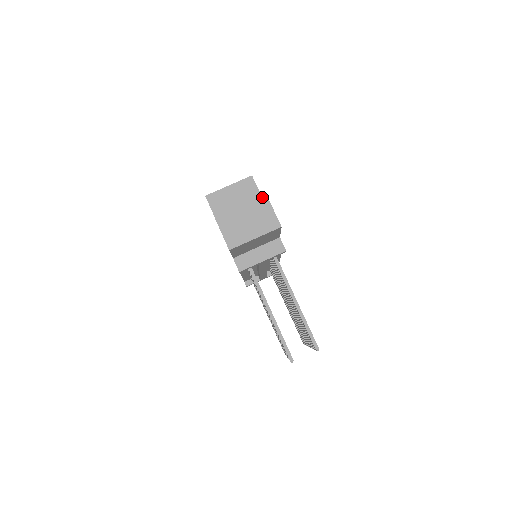
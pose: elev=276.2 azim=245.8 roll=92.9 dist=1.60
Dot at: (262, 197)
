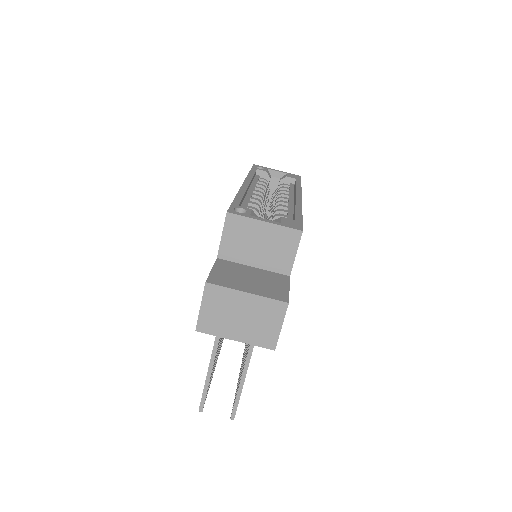
Dot at: (280, 304)
